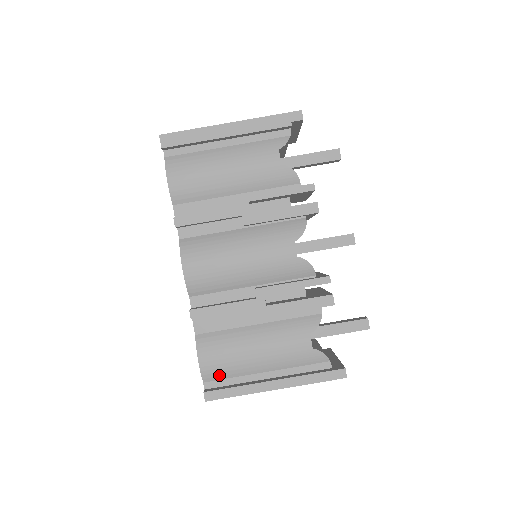
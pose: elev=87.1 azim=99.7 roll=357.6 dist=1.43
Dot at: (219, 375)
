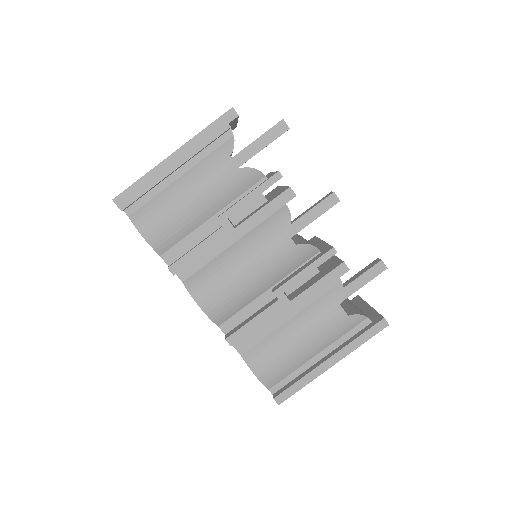
Dot at: (279, 378)
